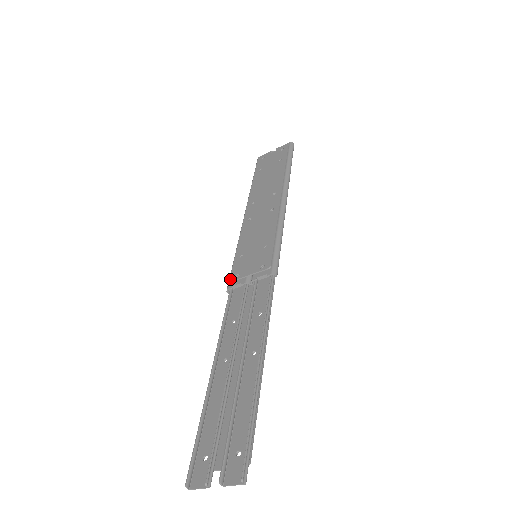
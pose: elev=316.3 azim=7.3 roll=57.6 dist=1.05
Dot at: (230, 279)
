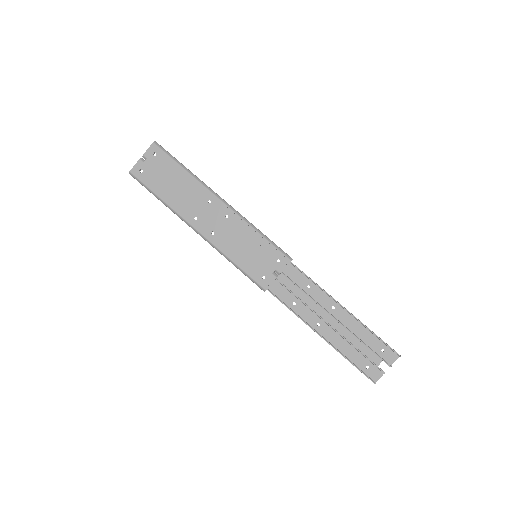
Dot at: (260, 284)
